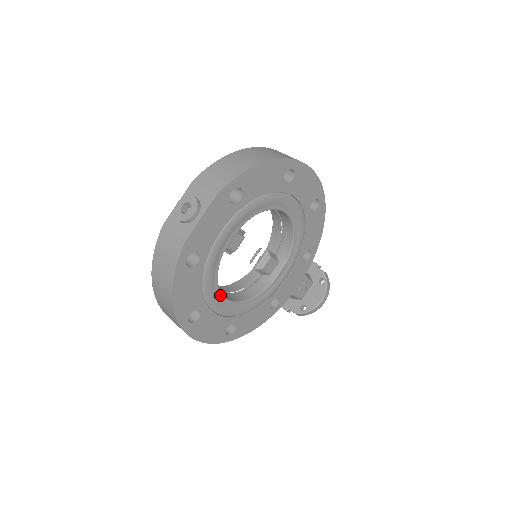
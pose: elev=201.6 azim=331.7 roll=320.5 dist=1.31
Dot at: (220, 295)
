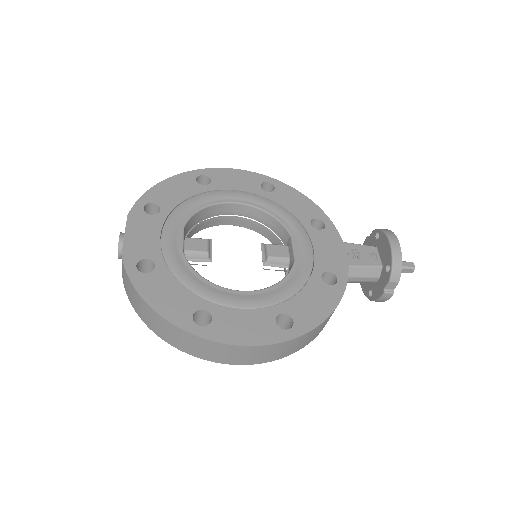
Dot at: (221, 289)
